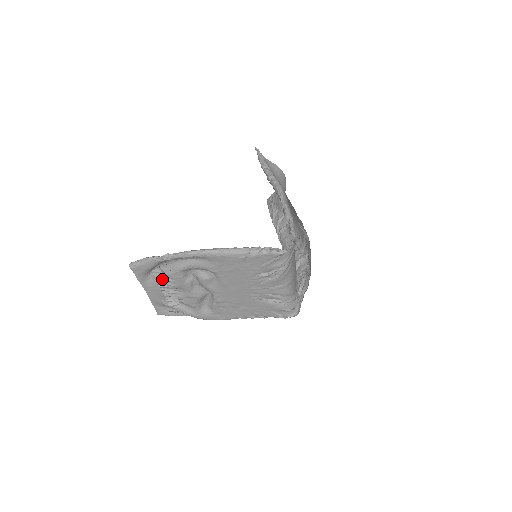
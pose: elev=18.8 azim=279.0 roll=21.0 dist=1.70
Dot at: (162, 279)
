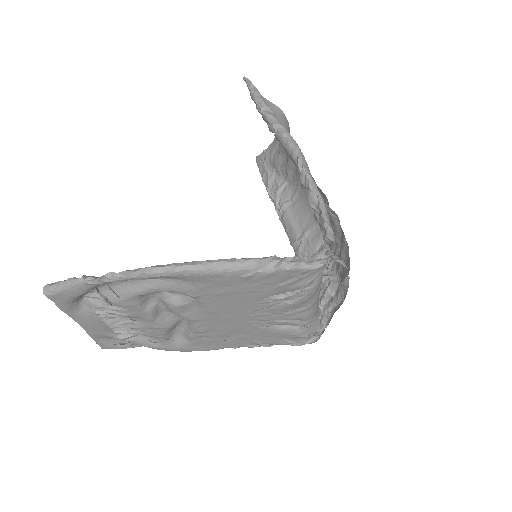
Dot at: (104, 308)
